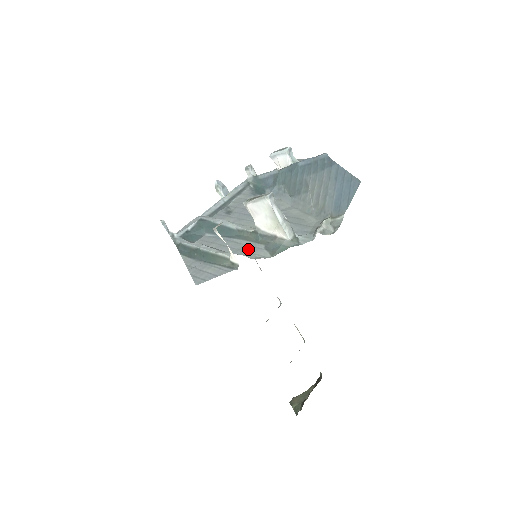
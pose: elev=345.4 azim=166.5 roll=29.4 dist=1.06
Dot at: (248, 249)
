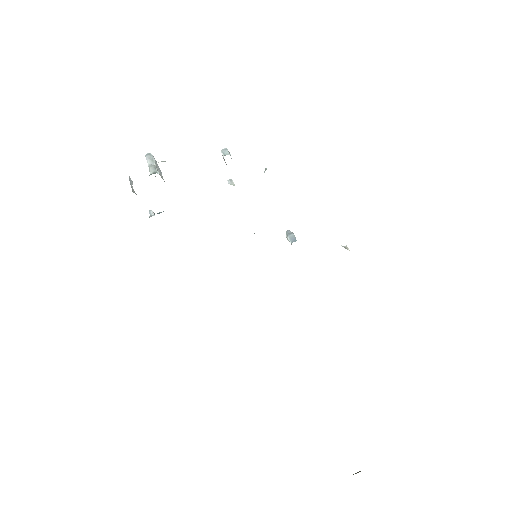
Dot at: occluded
